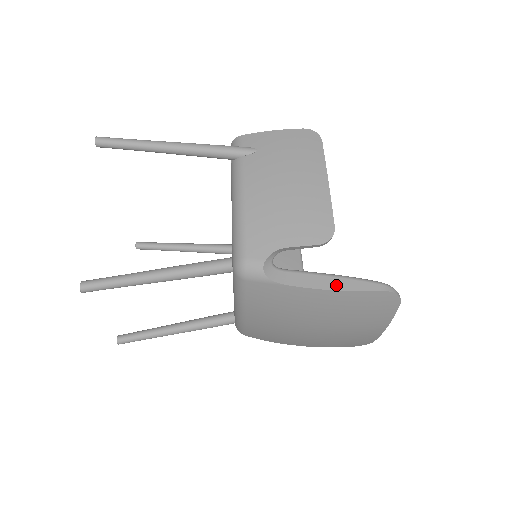
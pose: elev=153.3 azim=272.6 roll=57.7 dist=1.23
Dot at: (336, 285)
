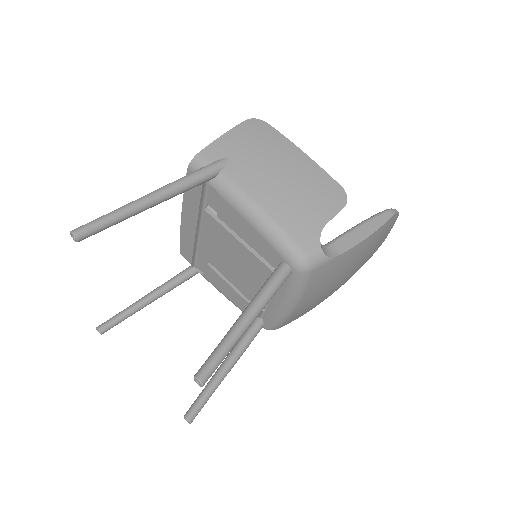
Dot at: (368, 230)
